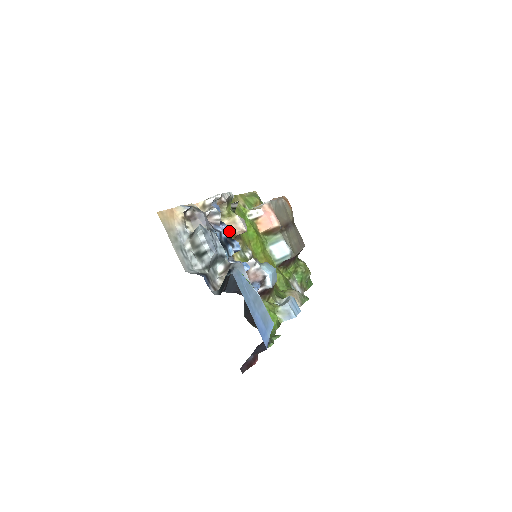
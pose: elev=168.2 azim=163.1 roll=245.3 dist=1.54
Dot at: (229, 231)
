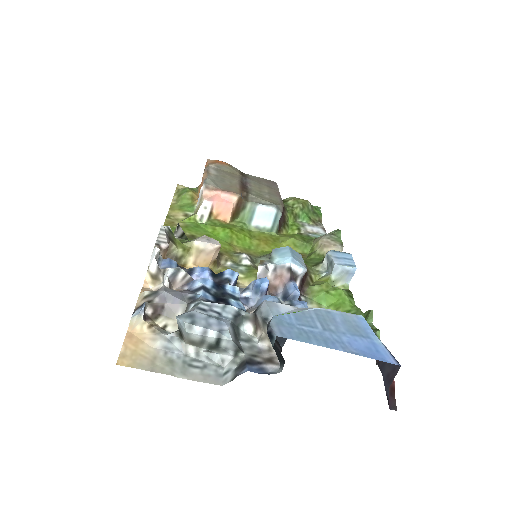
Dot at: (207, 271)
